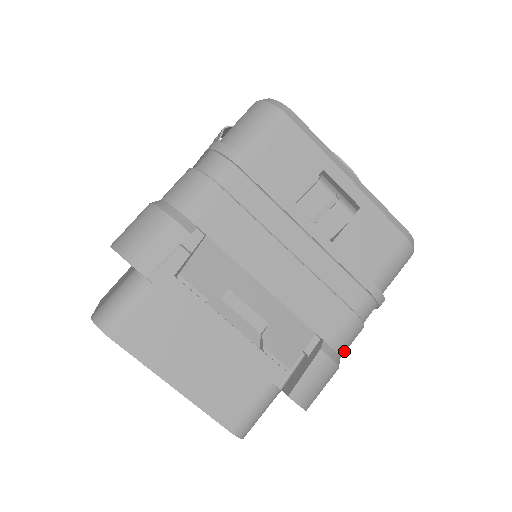
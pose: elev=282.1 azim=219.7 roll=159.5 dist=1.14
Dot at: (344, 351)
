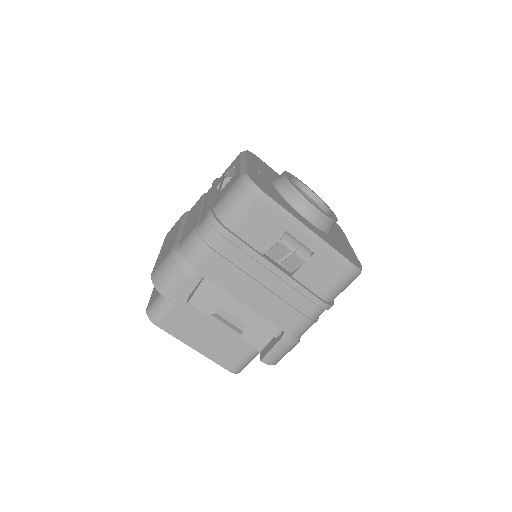
Dot at: (302, 334)
